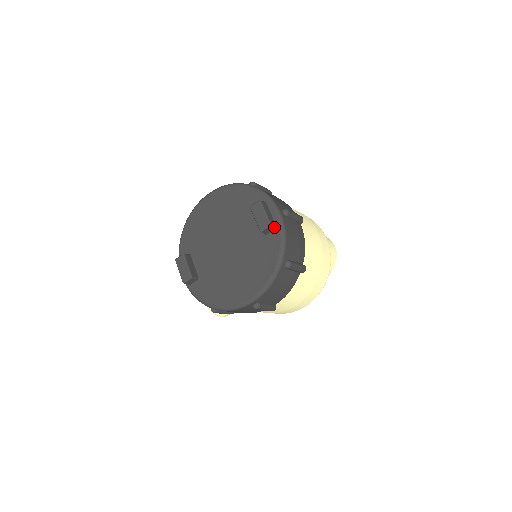
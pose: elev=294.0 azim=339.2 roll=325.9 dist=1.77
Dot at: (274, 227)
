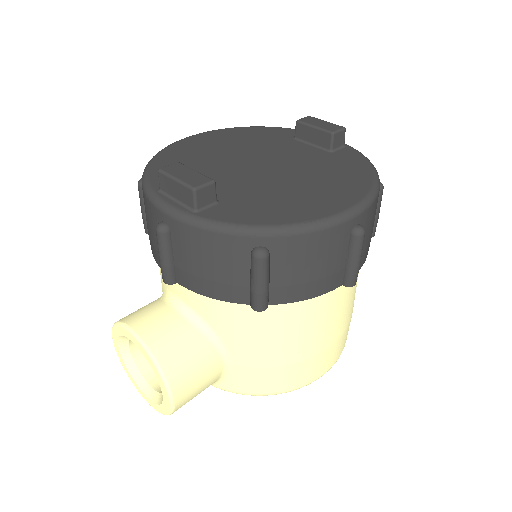
Dot at: (344, 140)
